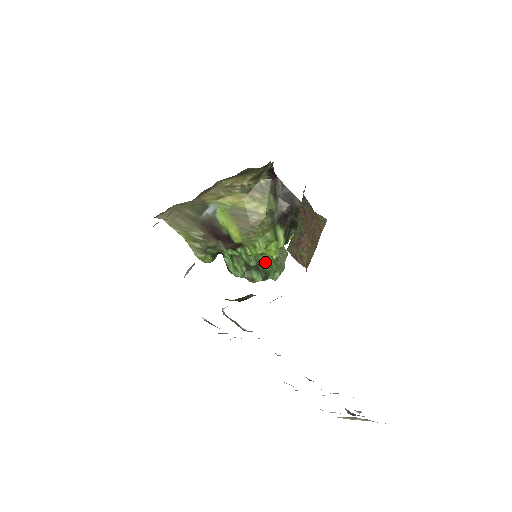
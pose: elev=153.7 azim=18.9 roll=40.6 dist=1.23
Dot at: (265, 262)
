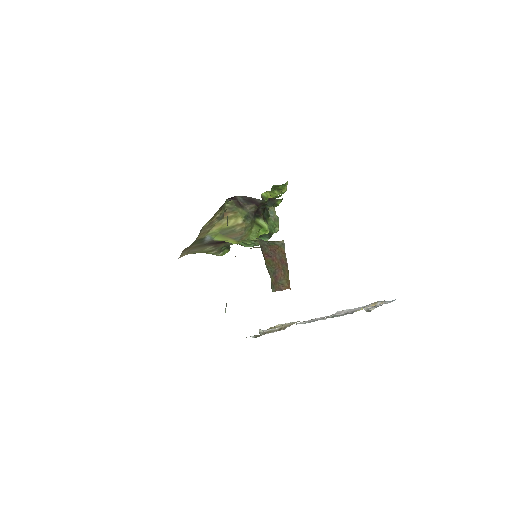
Dot at: occluded
